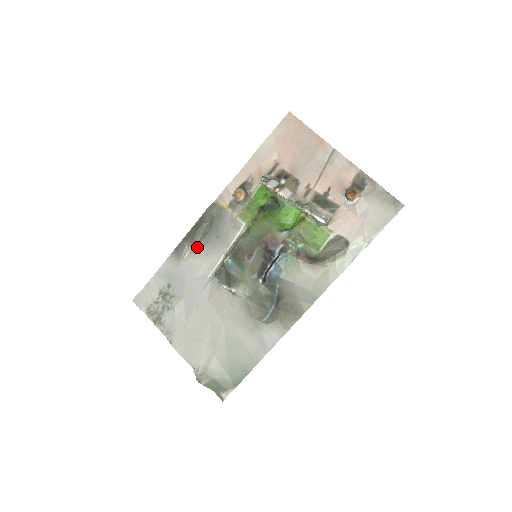
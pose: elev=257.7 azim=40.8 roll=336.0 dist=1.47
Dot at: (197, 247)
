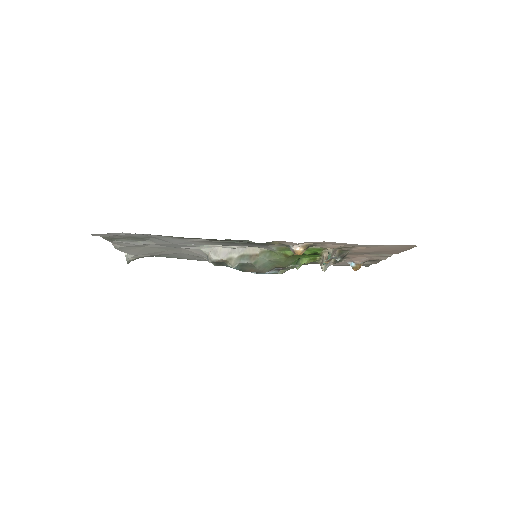
Dot at: (213, 242)
